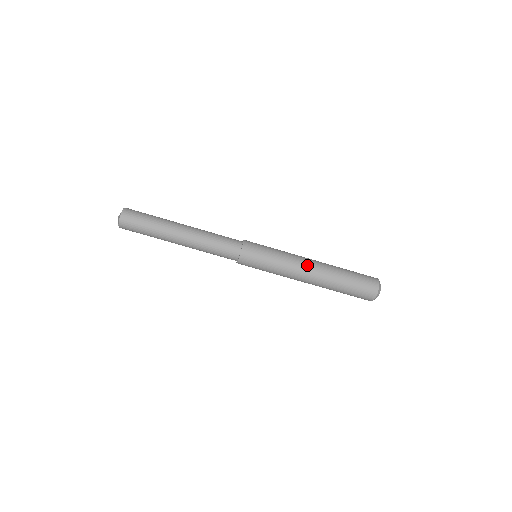
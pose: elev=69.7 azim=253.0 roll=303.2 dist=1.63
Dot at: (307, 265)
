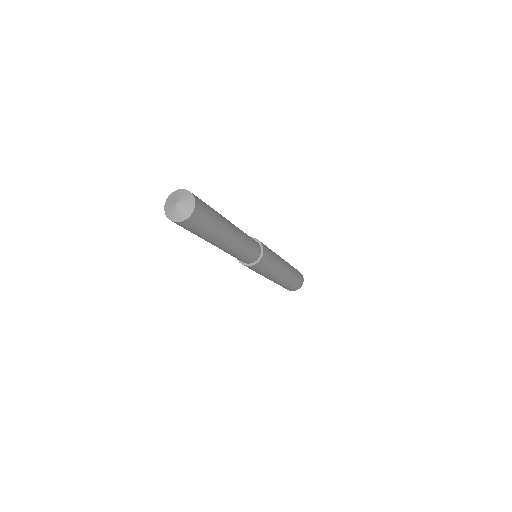
Dot at: (283, 274)
